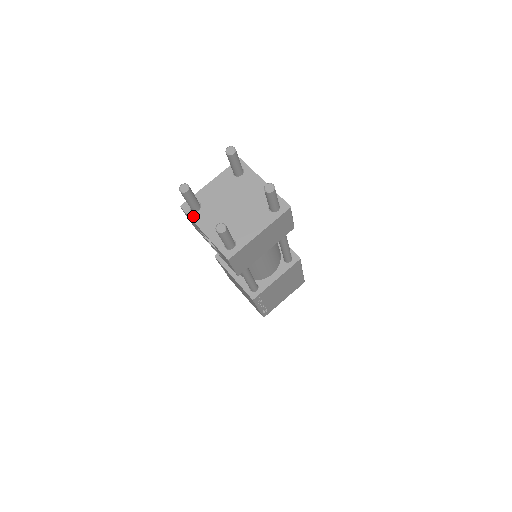
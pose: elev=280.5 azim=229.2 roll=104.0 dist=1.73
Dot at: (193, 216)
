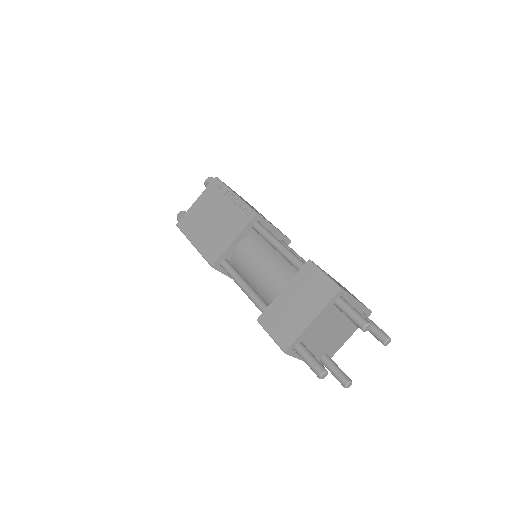
Dot at: (296, 355)
